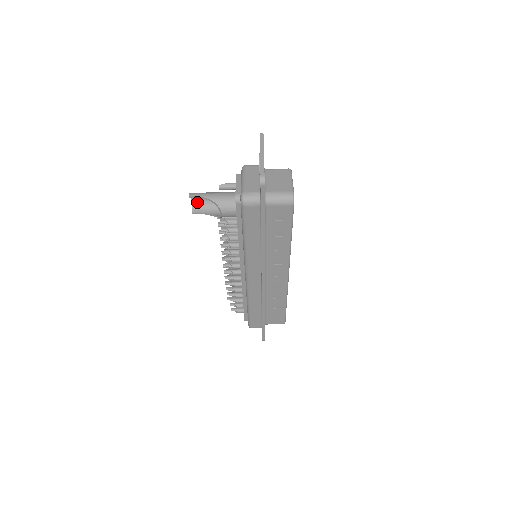
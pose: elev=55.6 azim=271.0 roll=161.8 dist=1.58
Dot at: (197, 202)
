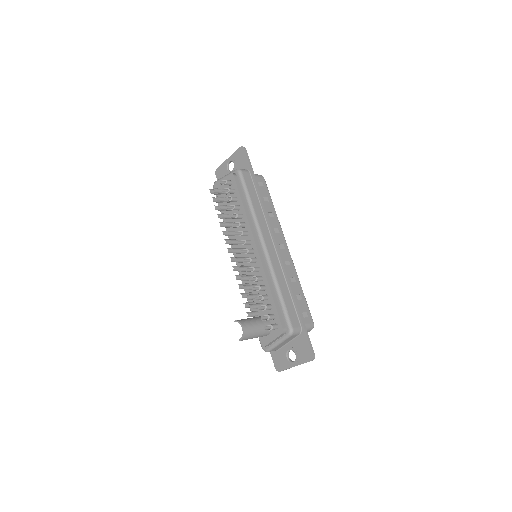
Dot at: (244, 324)
